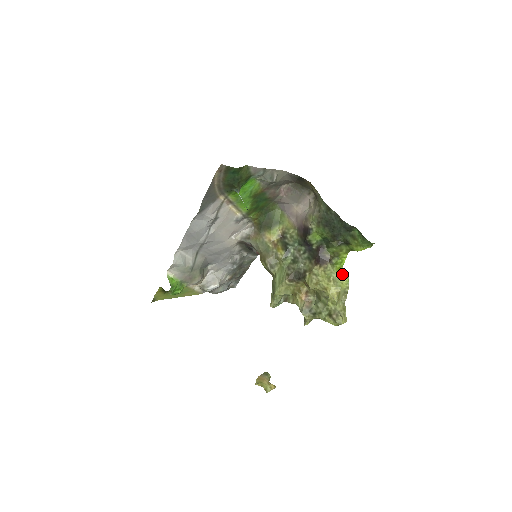
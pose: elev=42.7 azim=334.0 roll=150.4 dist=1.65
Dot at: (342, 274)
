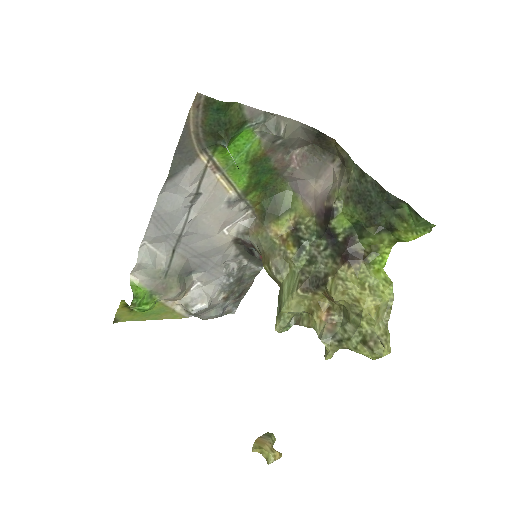
Dot at: (383, 279)
